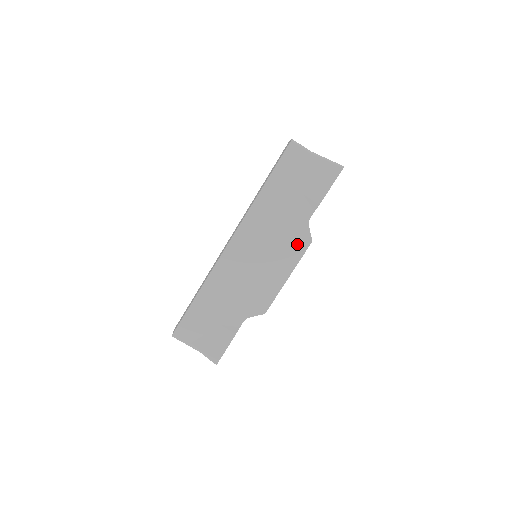
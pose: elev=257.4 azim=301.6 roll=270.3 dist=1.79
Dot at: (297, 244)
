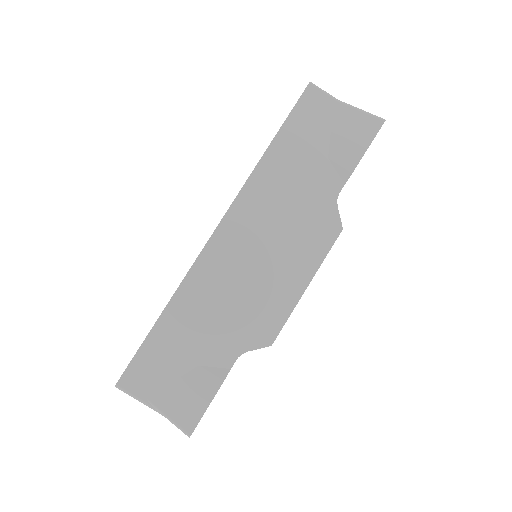
Dot at: (320, 233)
